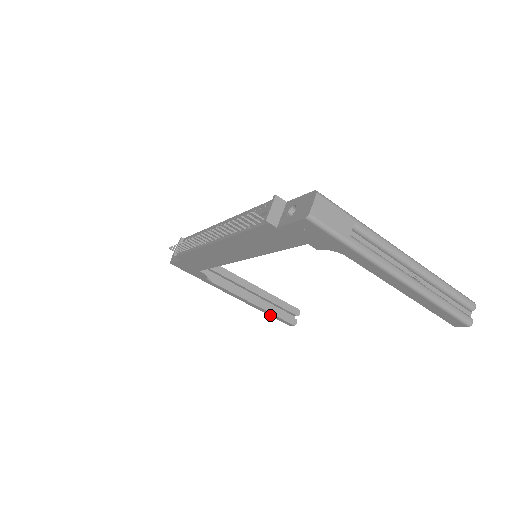
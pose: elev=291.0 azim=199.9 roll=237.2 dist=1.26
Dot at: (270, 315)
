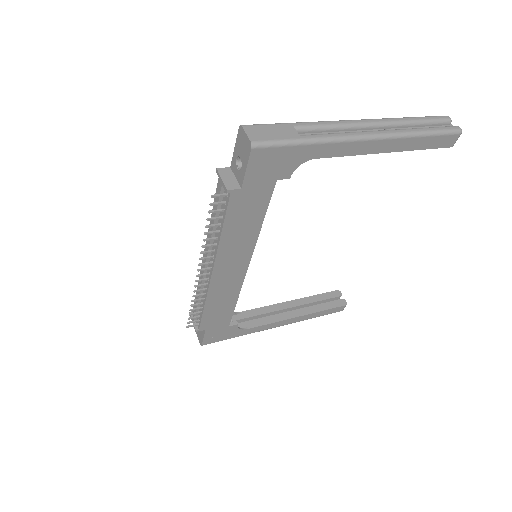
Dot at: (320, 315)
